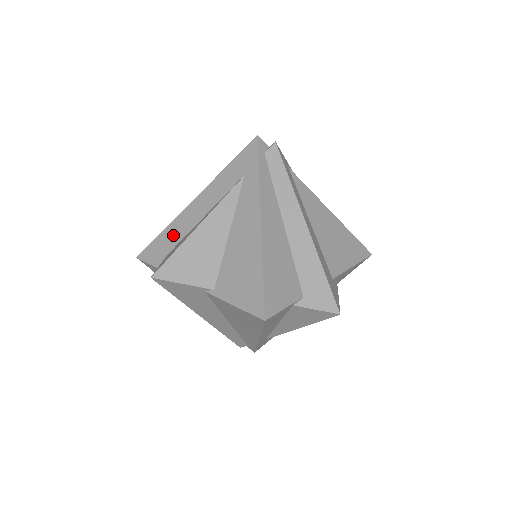
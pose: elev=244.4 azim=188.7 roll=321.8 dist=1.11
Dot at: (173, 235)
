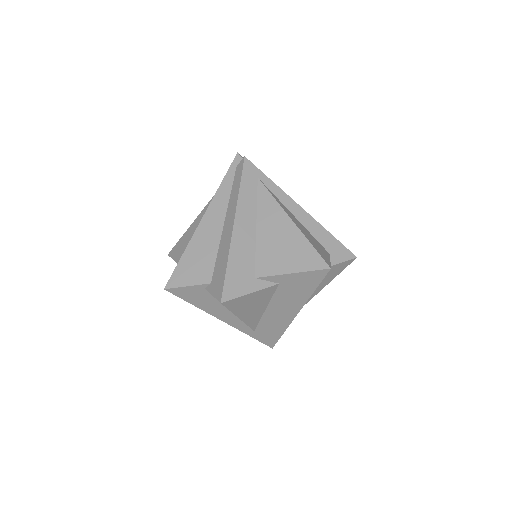
Dot at: occluded
